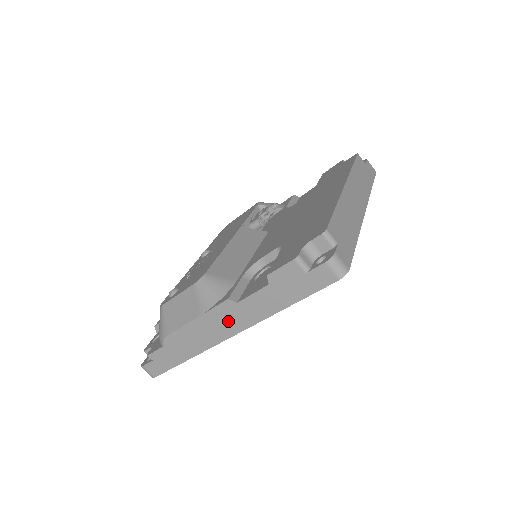
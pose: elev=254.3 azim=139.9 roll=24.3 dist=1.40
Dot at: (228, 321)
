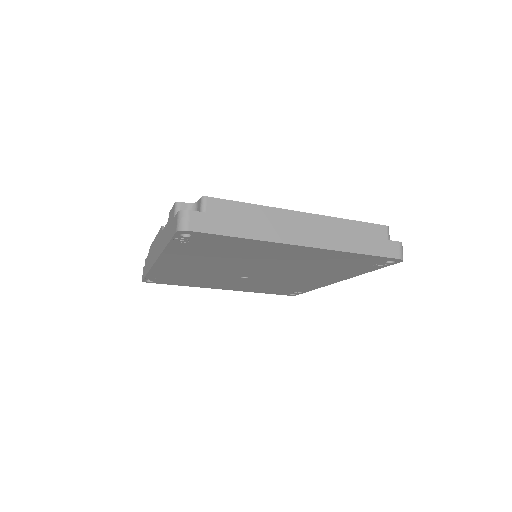
Dot at: (158, 246)
